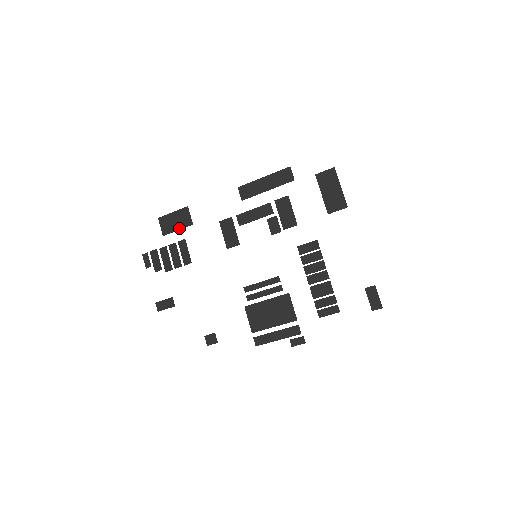
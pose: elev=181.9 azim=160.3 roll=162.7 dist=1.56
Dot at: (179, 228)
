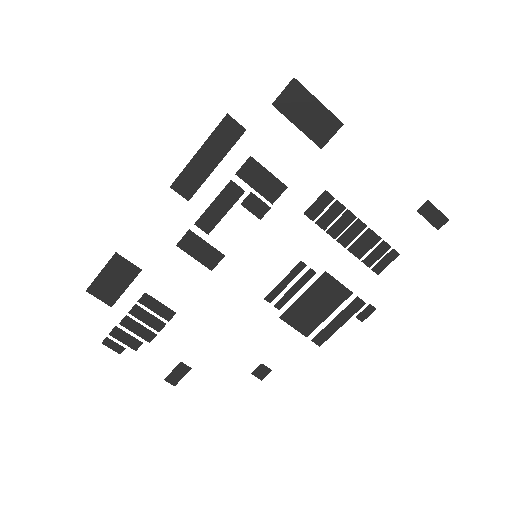
Dot at: (126, 285)
